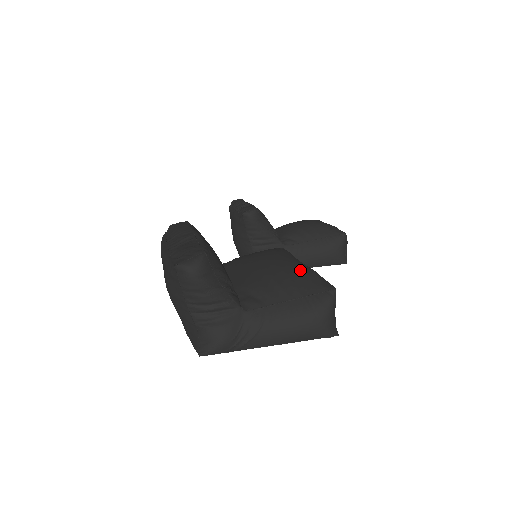
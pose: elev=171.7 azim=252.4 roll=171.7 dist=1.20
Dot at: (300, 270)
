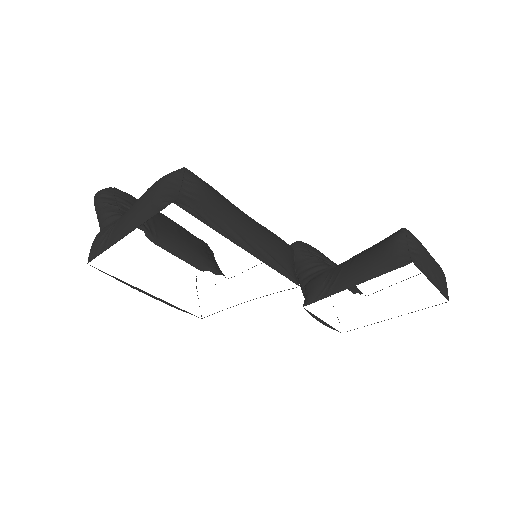
Dot at: occluded
